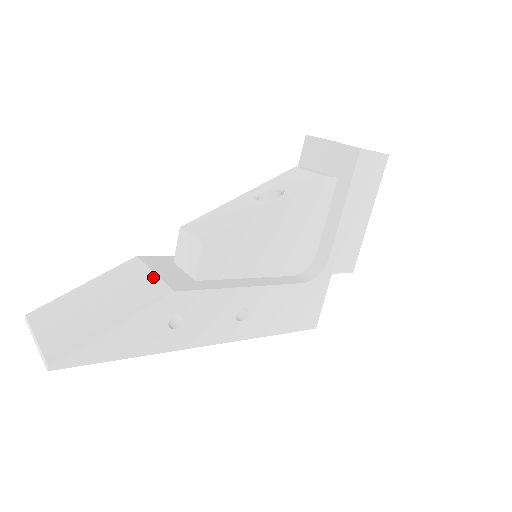
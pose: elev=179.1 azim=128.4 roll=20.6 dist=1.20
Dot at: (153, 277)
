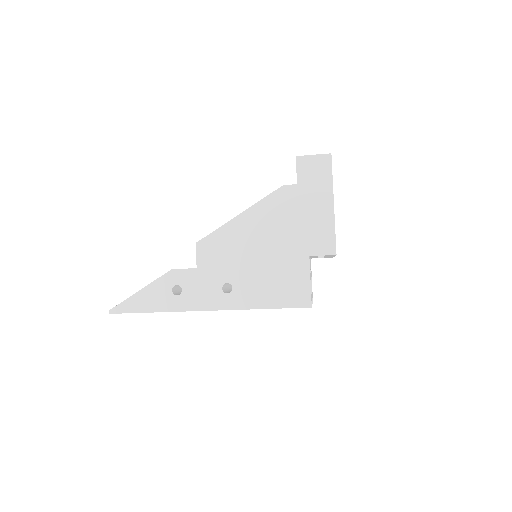
Dot at: occluded
